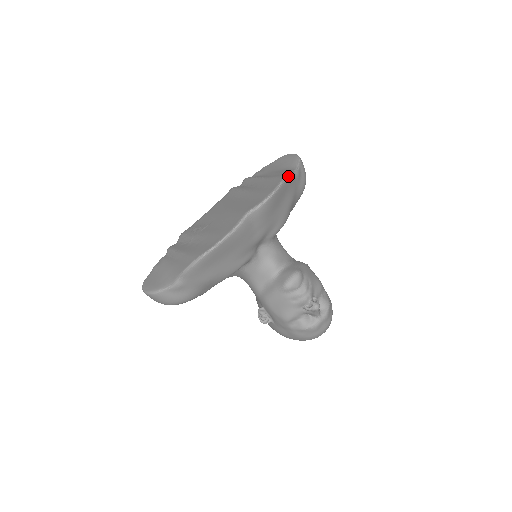
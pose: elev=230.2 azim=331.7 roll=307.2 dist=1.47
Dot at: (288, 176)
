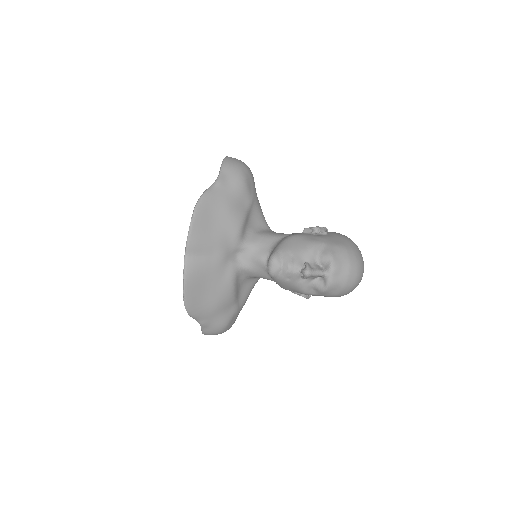
Dot at: (199, 200)
